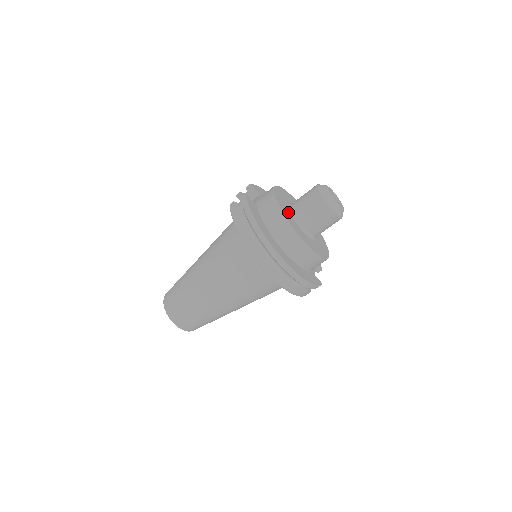
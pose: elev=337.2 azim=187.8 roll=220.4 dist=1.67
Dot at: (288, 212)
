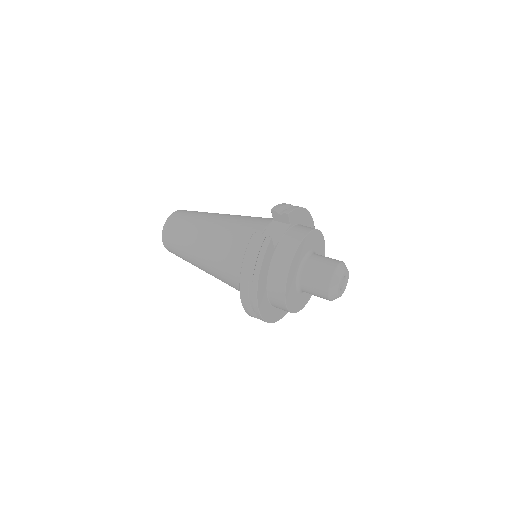
Dot at: (295, 273)
